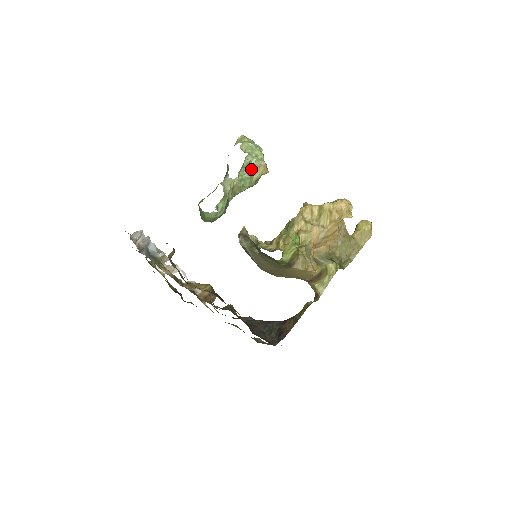
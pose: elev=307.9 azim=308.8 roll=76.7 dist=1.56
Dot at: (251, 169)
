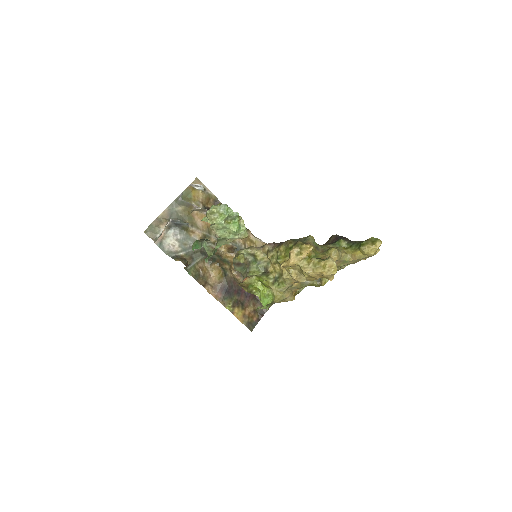
Dot at: (228, 239)
